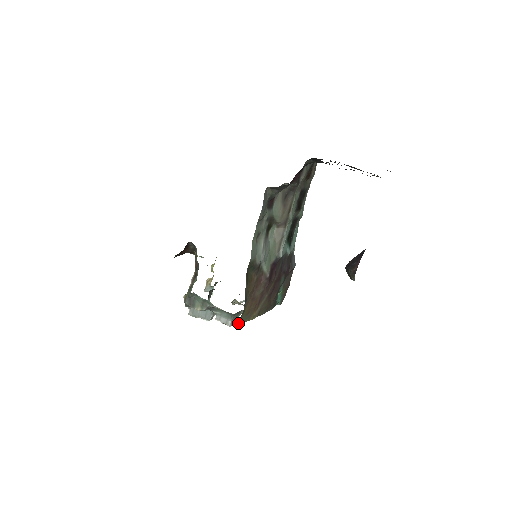
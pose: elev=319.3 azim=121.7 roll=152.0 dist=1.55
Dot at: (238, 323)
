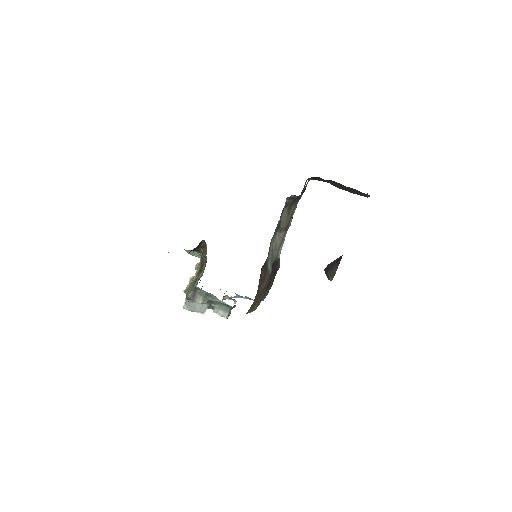
Dot at: (246, 313)
